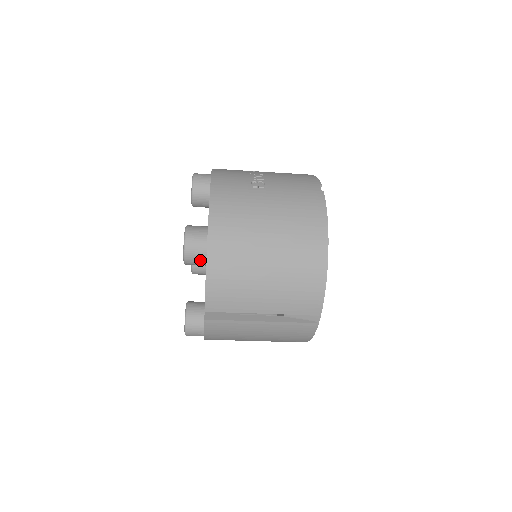
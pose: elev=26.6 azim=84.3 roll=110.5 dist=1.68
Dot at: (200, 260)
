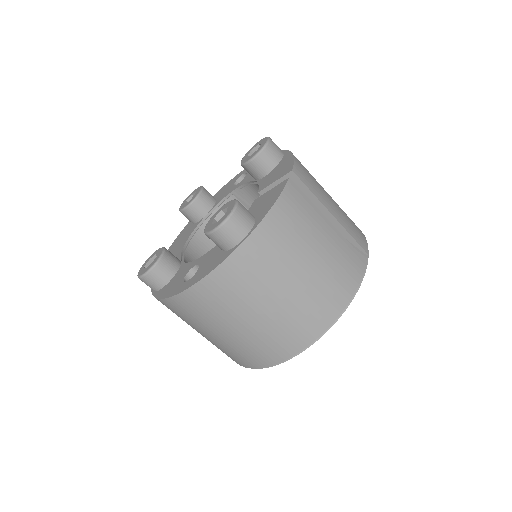
Dot at: (278, 154)
